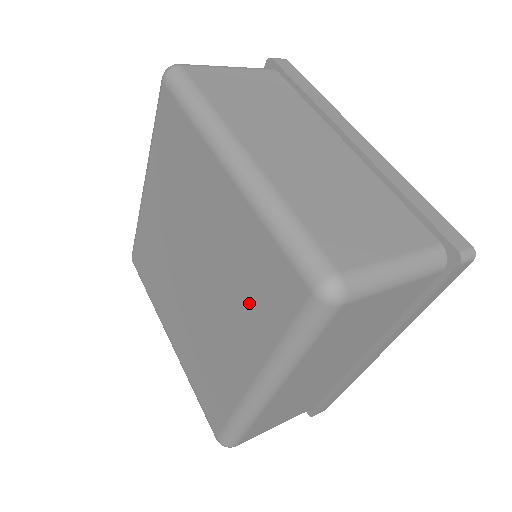
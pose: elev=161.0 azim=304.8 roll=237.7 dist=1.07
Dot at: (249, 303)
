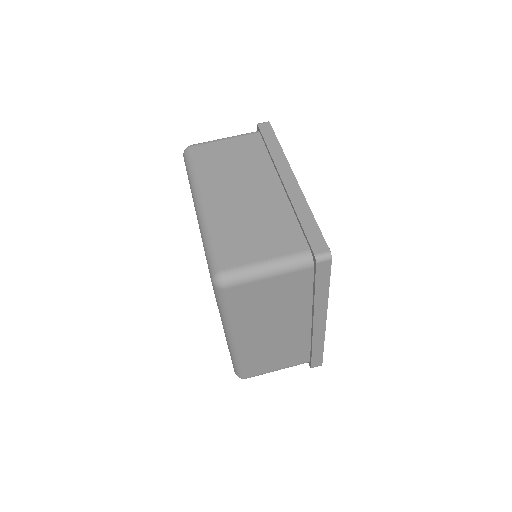
Dot at: occluded
